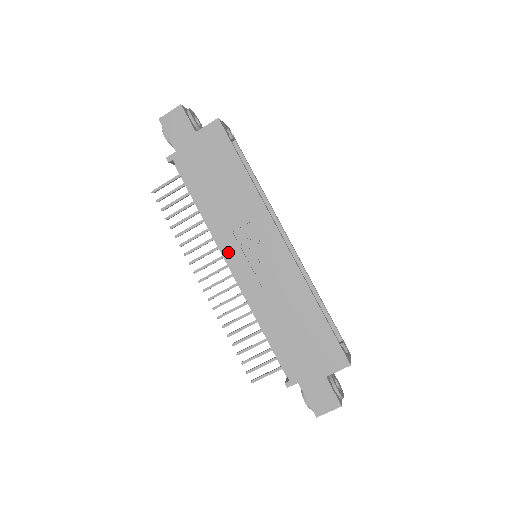
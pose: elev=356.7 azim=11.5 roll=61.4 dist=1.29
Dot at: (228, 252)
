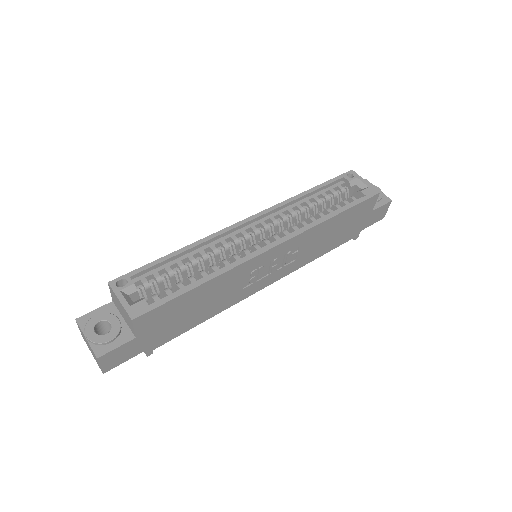
Dot at: (255, 290)
